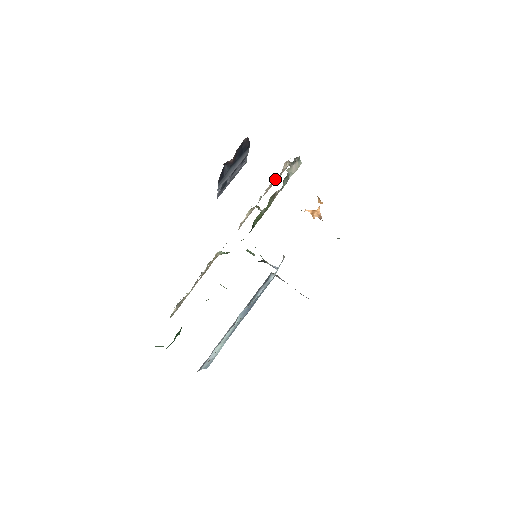
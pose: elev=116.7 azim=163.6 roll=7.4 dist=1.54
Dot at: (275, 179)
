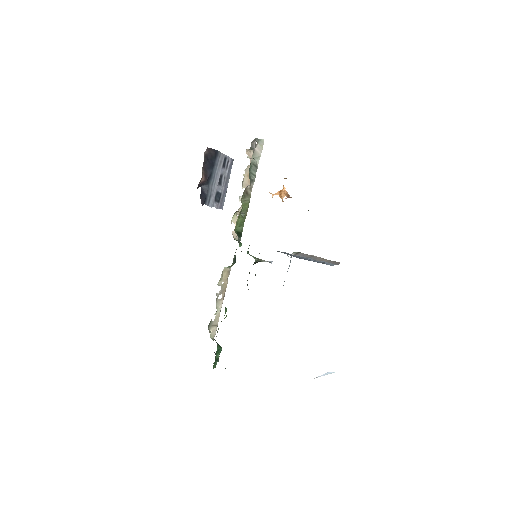
Dot at: (248, 171)
